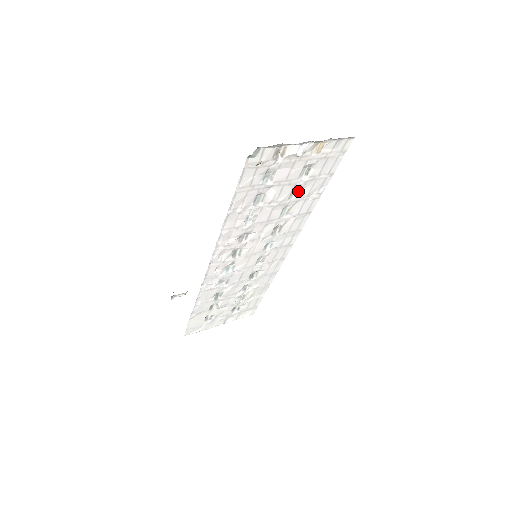
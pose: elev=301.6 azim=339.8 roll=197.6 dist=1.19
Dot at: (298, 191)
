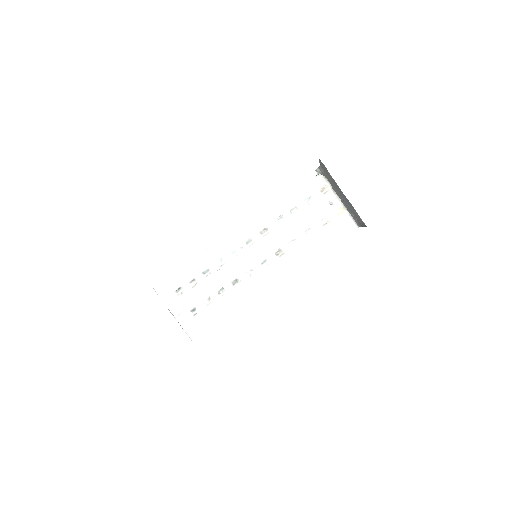
Dot at: (311, 234)
